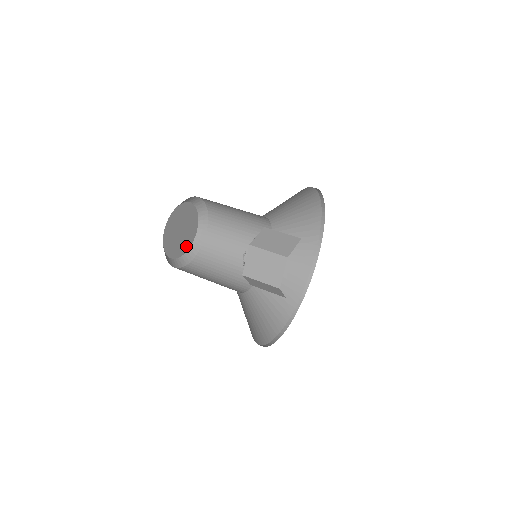
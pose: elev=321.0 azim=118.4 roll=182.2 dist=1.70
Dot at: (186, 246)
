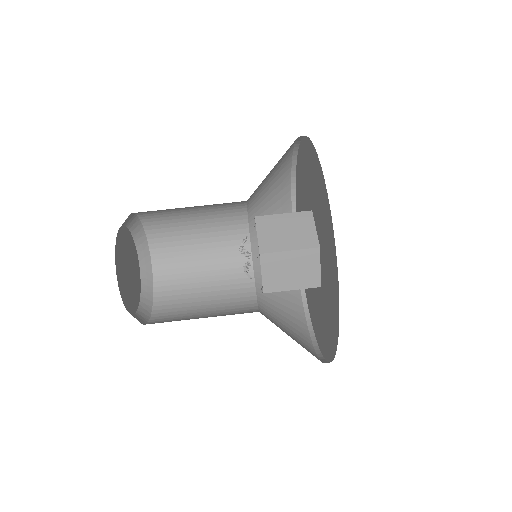
Dot at: (133, 249)
